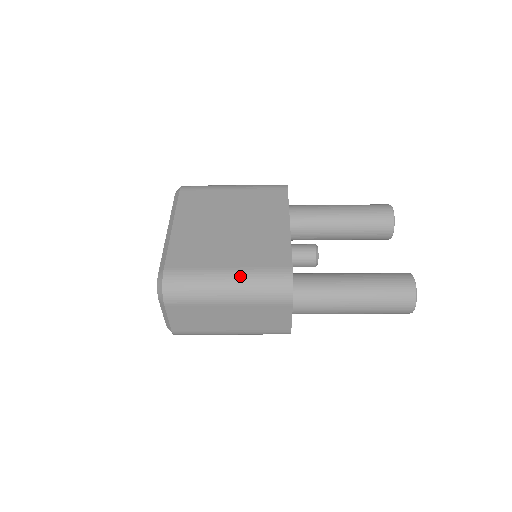
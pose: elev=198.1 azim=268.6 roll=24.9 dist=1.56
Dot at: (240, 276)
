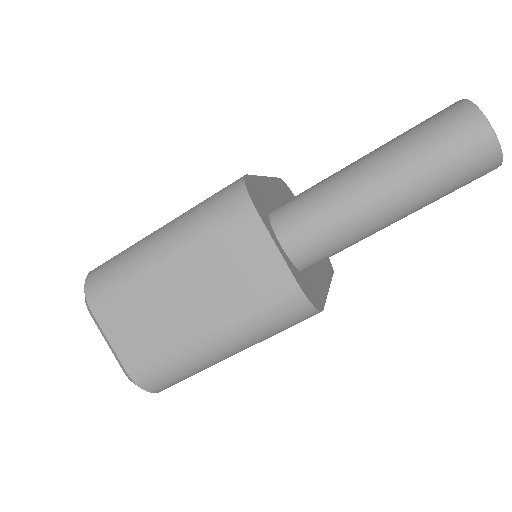
Dot at: (176, 219)
